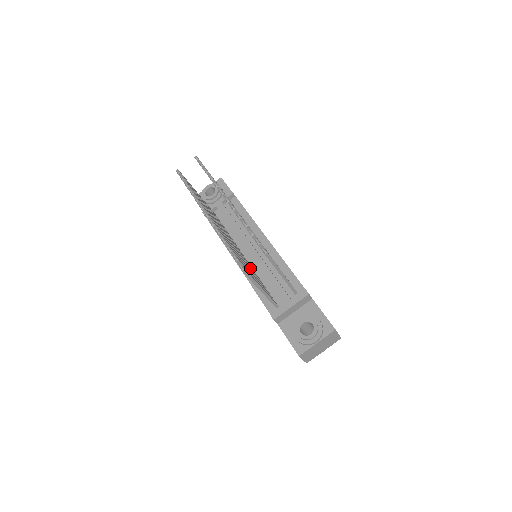
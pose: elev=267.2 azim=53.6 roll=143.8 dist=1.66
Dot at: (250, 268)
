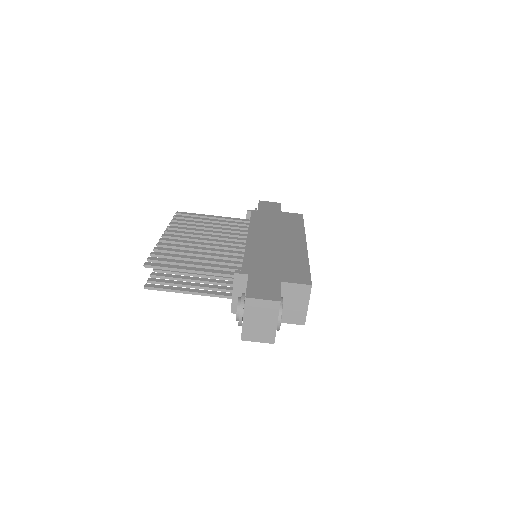
Dot at: occluded
